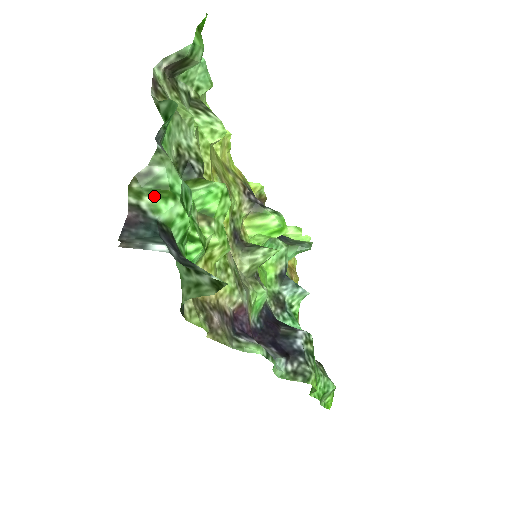
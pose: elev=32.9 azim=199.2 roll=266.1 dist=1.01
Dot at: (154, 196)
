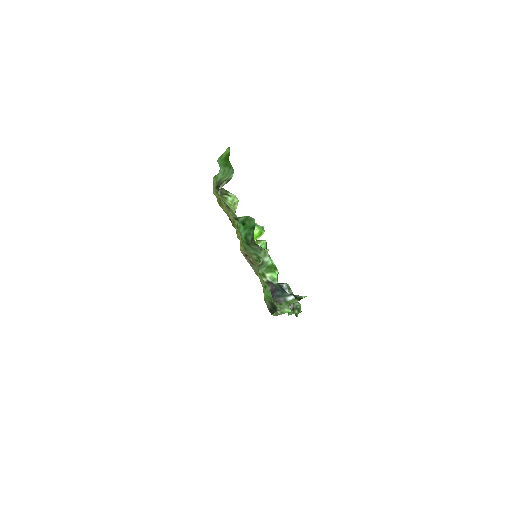
Dot at: (269, 272)
